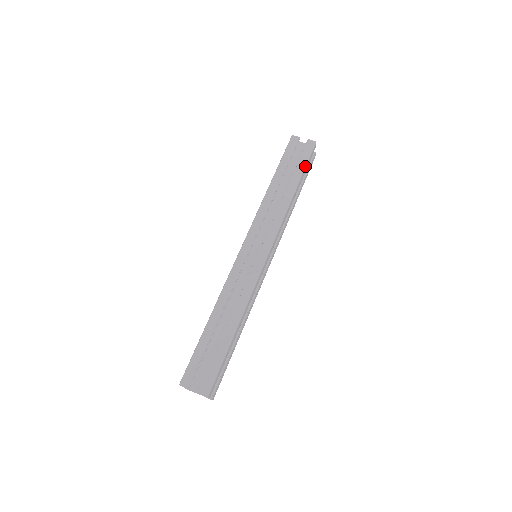
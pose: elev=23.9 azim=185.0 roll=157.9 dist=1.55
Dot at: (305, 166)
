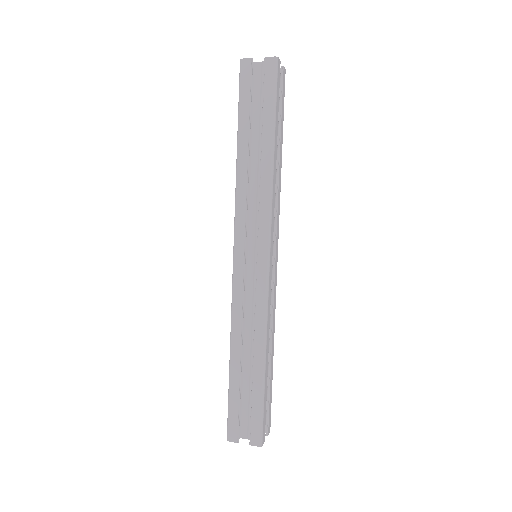
Dot at: (275, 106)
